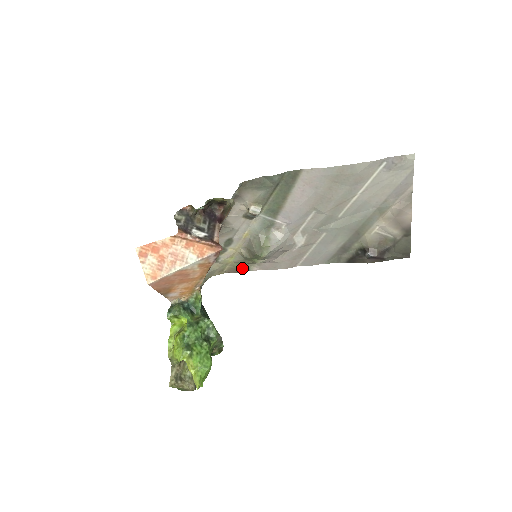
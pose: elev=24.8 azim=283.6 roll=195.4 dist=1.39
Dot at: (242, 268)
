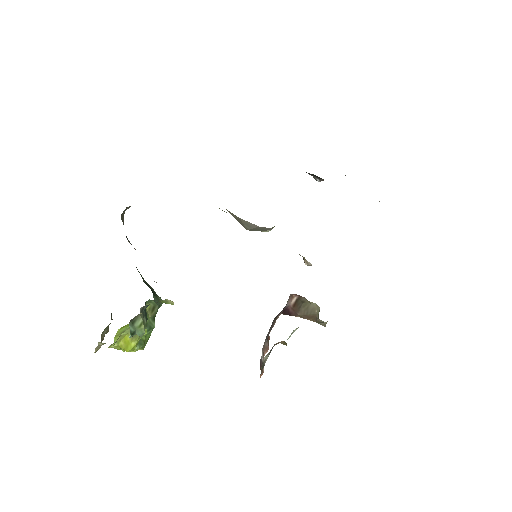
Dot at: occluded
